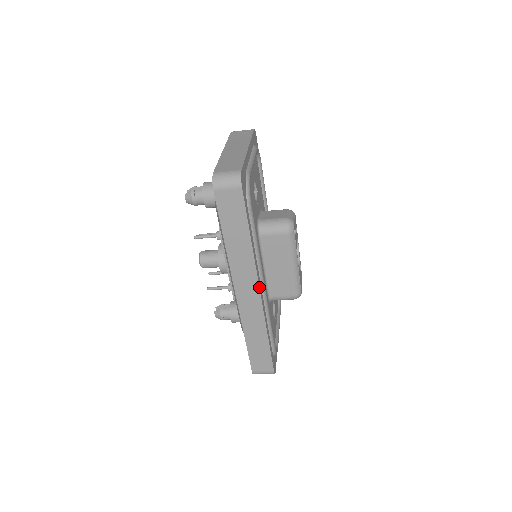
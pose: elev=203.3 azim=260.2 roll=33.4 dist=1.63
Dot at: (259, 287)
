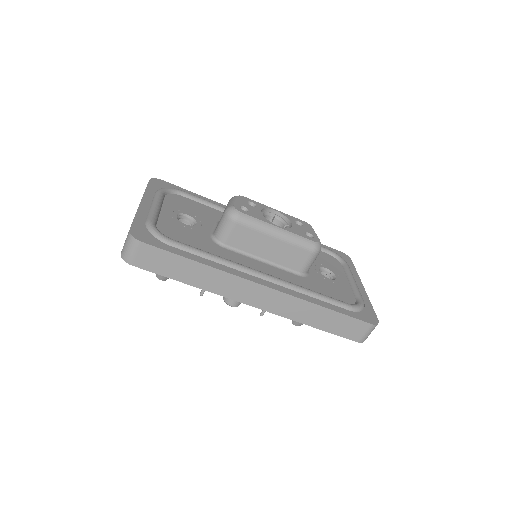
Dot at: (258, 284)
